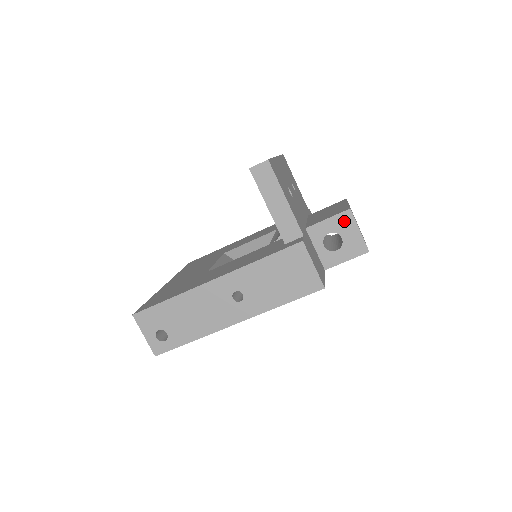
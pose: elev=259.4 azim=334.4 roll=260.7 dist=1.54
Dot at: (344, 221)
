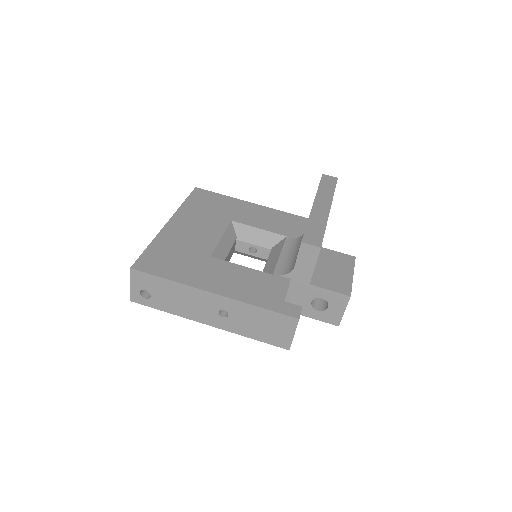
Dot at: (339, 300)
